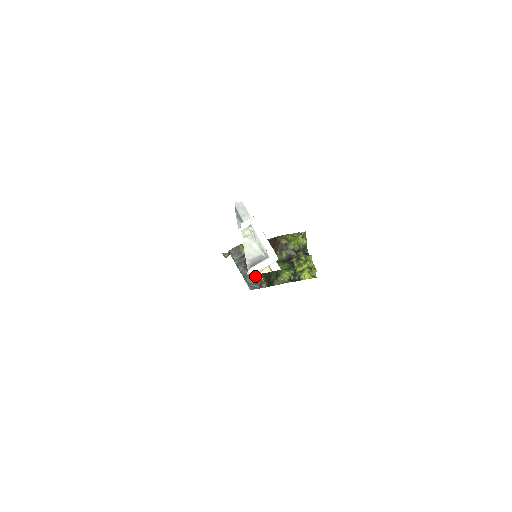
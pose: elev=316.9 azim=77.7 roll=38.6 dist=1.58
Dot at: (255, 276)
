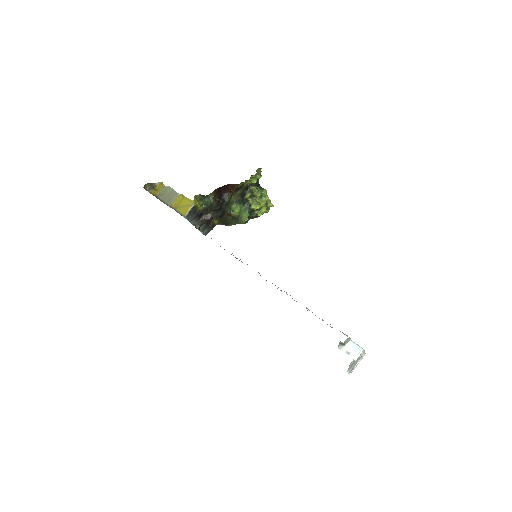
Dot at: (209, 222)
